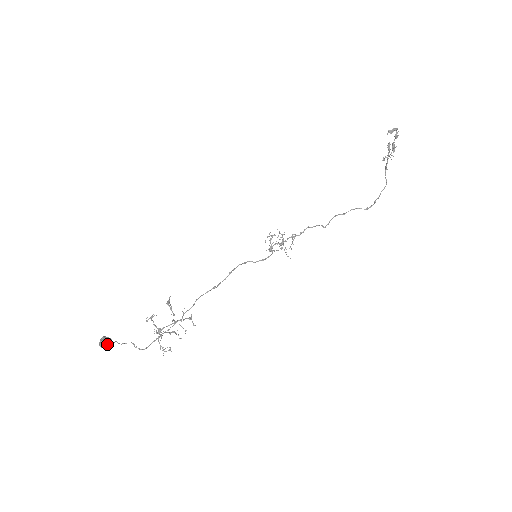
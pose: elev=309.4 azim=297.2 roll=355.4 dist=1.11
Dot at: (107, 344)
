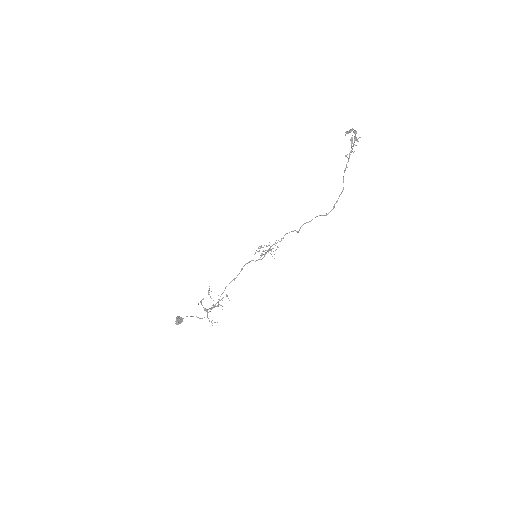
Dot at: (180, 322)
